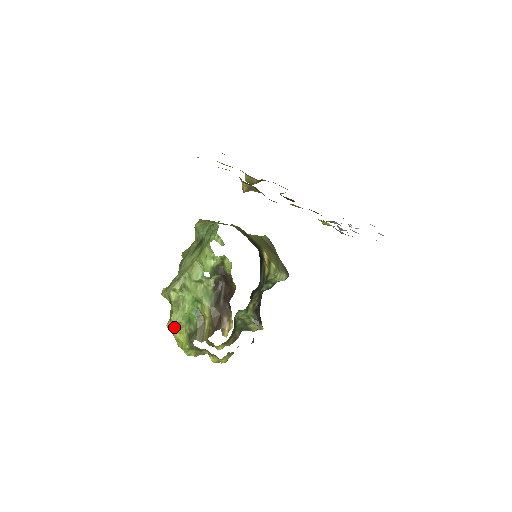
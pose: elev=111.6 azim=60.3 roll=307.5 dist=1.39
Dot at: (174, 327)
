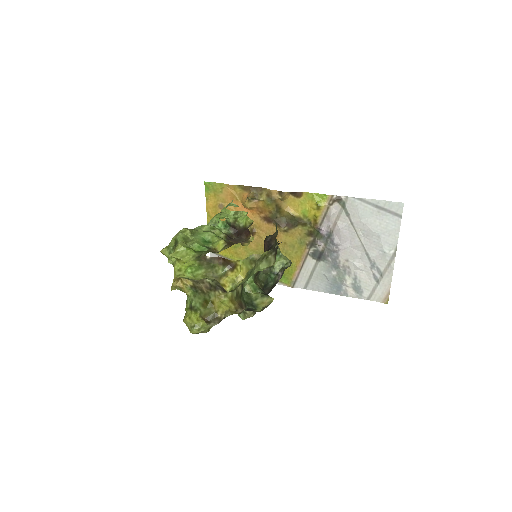
Dot at: (178, 256)
